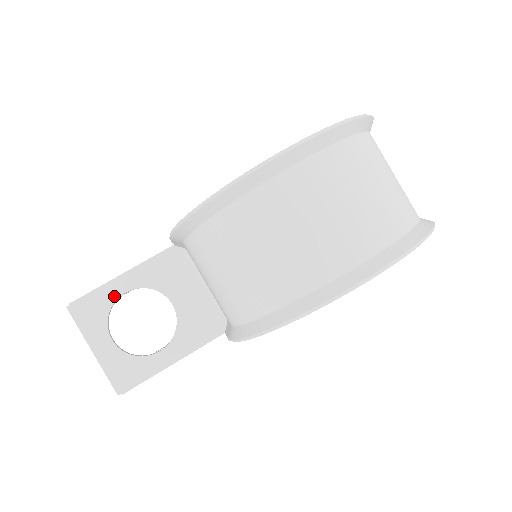
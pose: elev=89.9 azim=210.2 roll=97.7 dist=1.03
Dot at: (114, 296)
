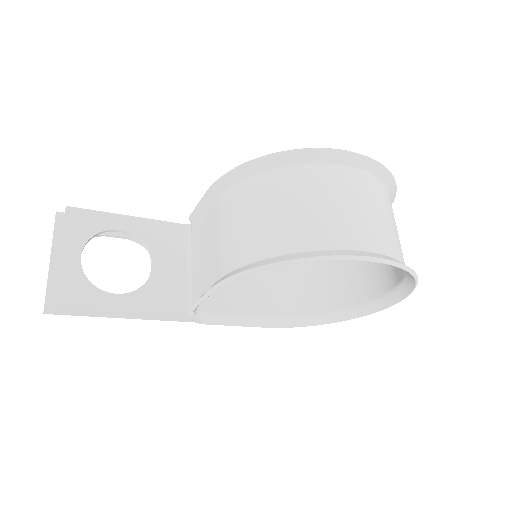
Dot at: (108, 226)
